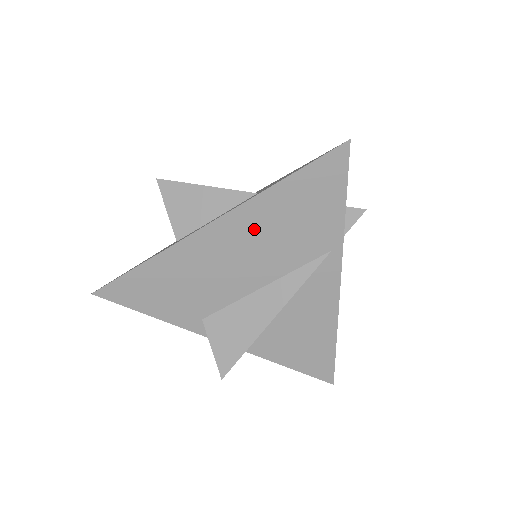
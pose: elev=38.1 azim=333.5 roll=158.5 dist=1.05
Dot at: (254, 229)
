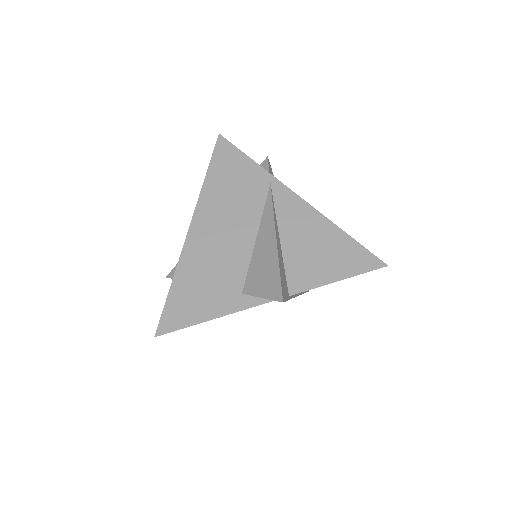
Dot at: (216, 209)
